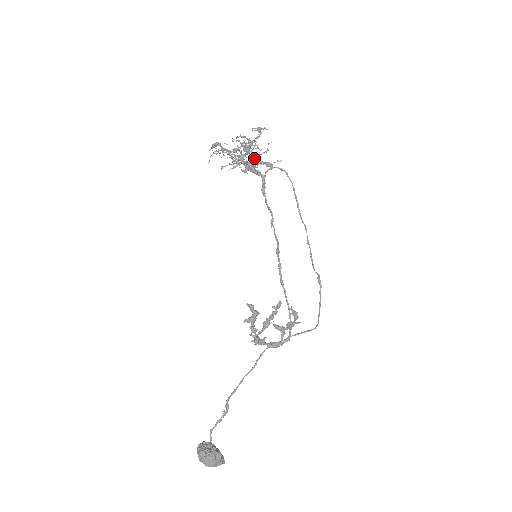
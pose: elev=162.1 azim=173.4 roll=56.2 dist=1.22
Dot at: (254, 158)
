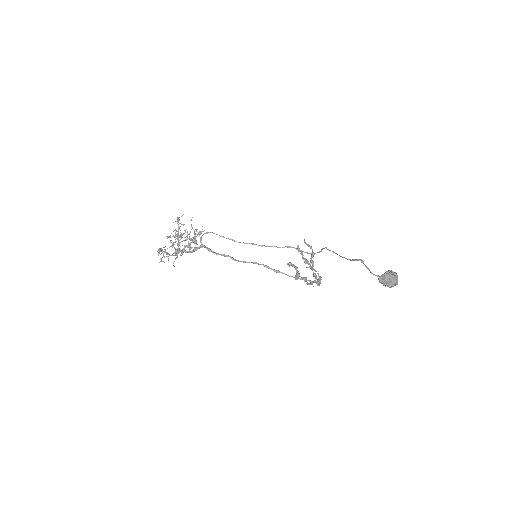
Dot at: (188, 238)
